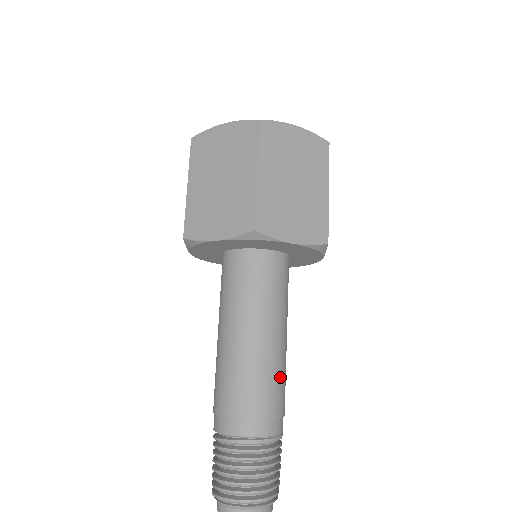
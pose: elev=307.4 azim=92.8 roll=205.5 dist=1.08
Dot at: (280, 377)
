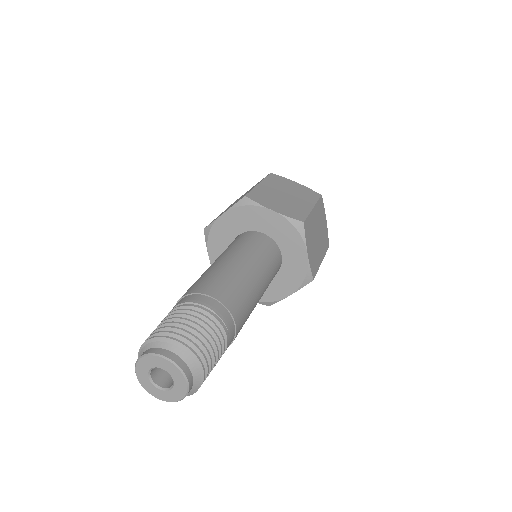
Dot at: (239, 288)
